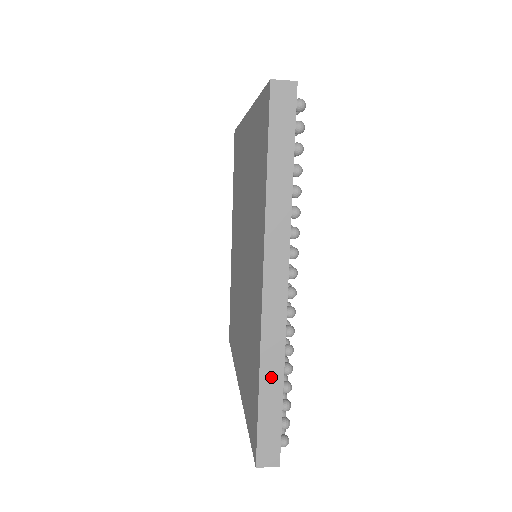
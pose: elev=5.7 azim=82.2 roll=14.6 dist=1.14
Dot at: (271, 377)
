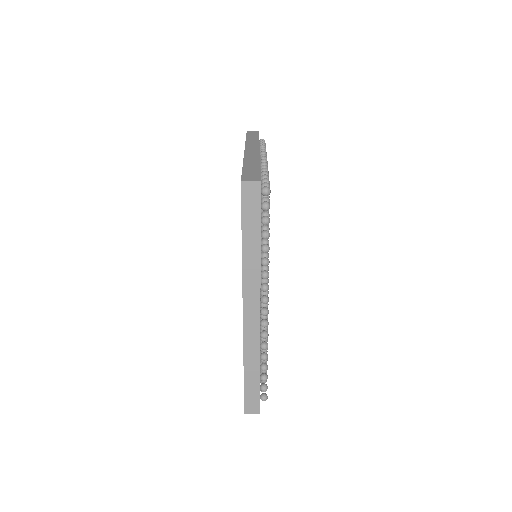
Dot at: (251, 364)
